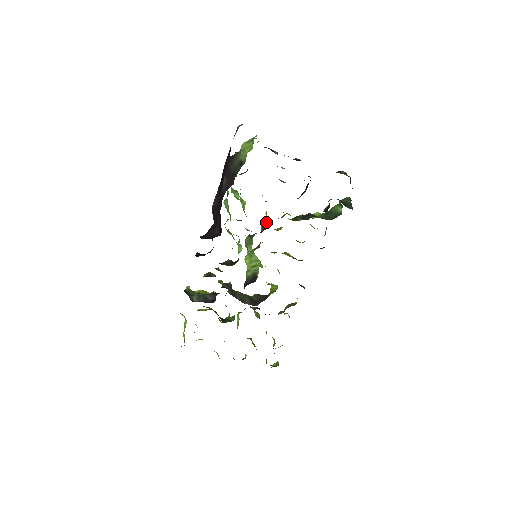
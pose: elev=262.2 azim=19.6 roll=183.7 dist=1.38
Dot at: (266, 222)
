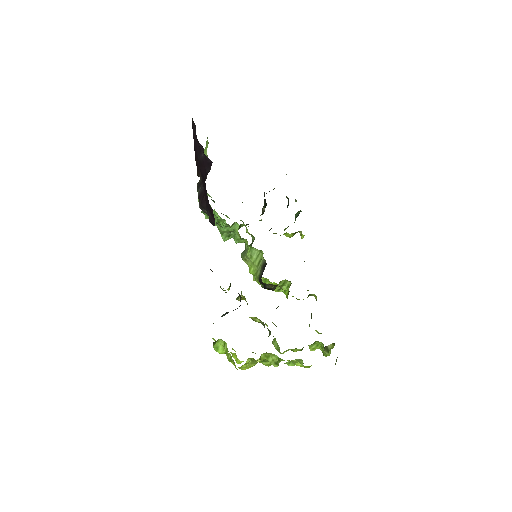
Dot at: occluded
